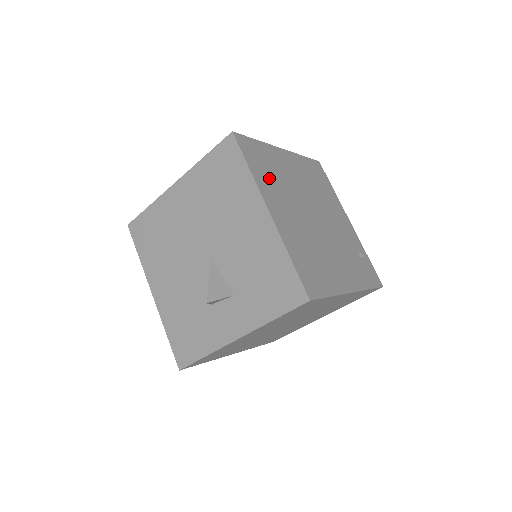
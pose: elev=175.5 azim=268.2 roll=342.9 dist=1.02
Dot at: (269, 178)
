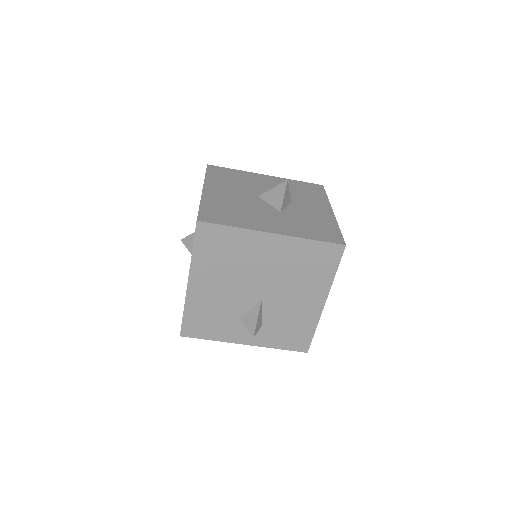
Dot at: occluded
